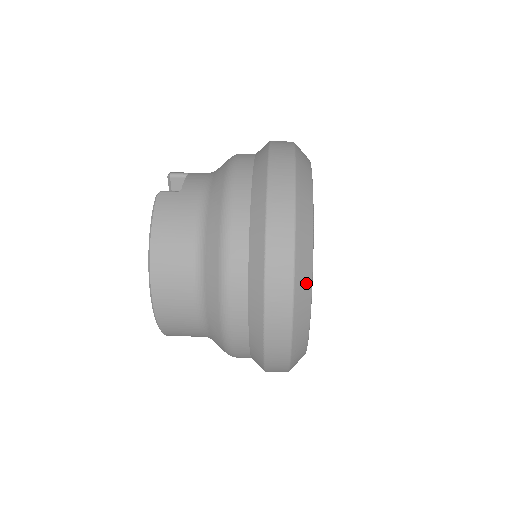
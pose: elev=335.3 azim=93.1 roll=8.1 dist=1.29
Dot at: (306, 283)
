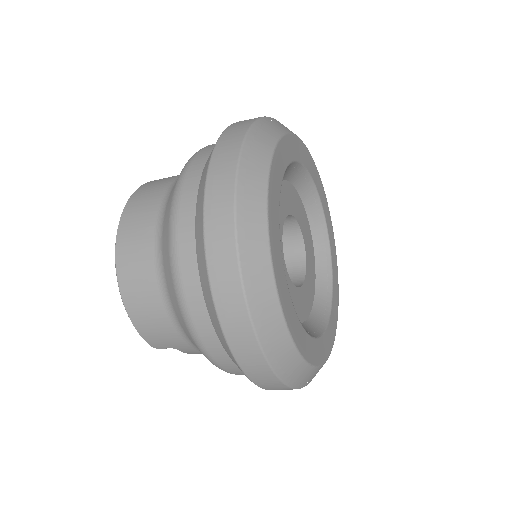
Dot at: (261, 158)
